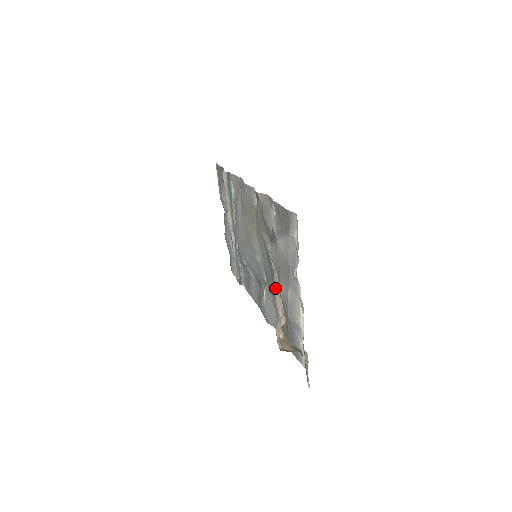
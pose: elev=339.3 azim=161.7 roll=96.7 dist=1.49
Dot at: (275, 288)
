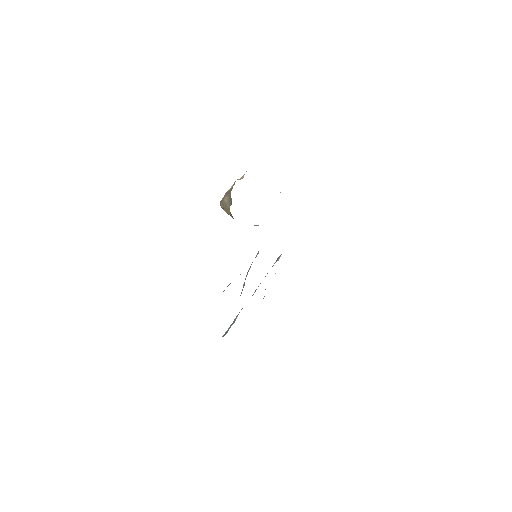
Dot at: occluded
